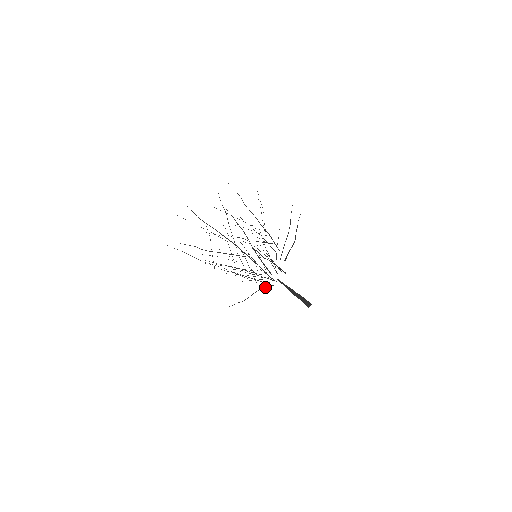
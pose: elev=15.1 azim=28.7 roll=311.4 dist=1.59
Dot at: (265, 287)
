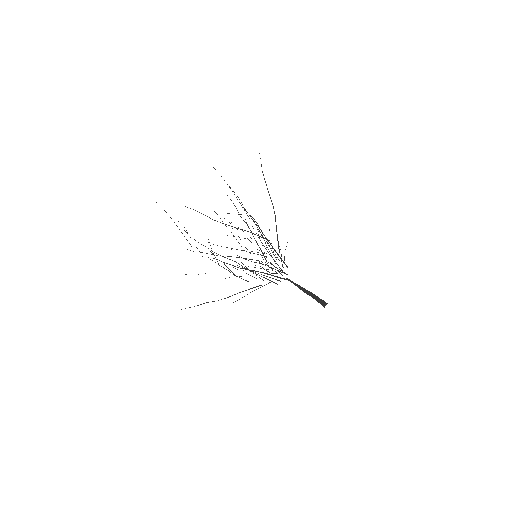
Dot at: (244, 296)
